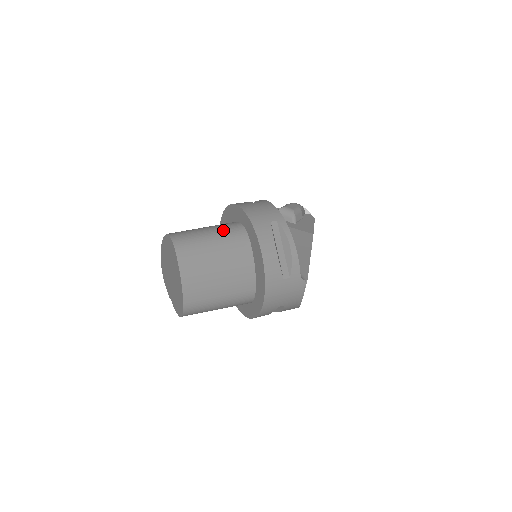
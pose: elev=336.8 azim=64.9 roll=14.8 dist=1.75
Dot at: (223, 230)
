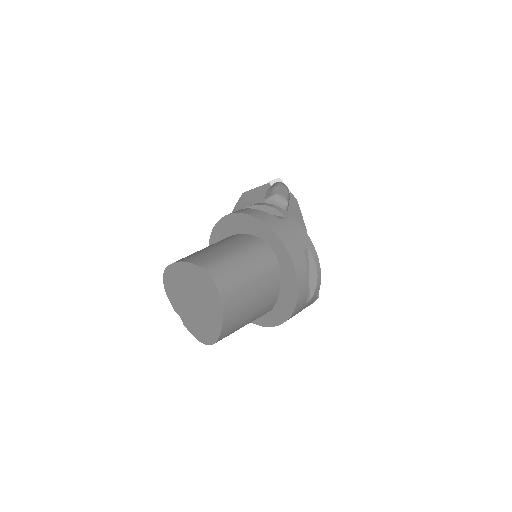
Dot at: (256, 258)
